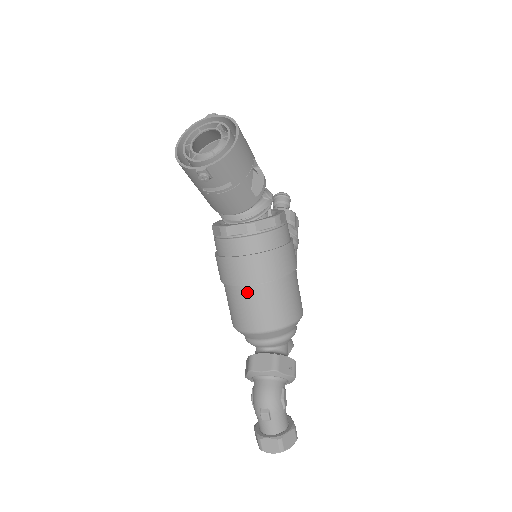
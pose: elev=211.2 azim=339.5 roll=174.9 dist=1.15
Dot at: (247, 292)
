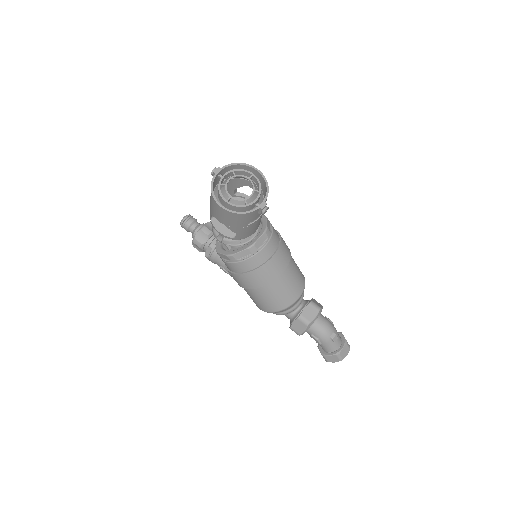
Dot at: (284, 276)
